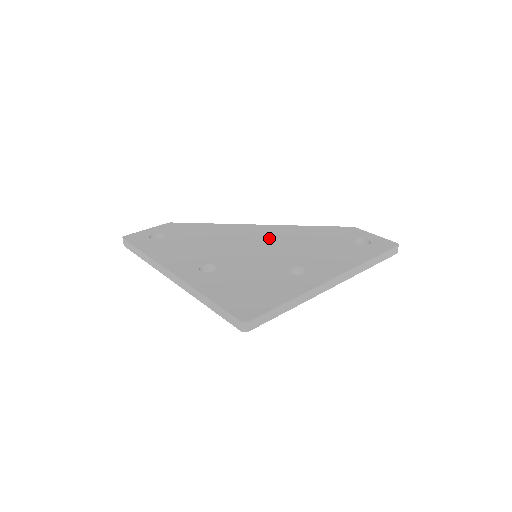
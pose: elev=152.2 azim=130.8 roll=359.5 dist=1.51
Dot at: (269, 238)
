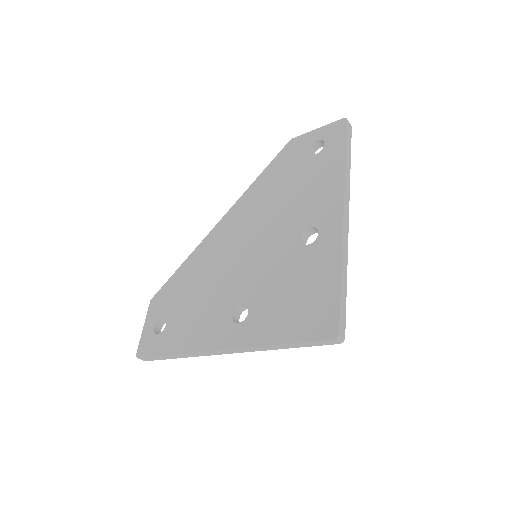
Dot at: (244, 227)
